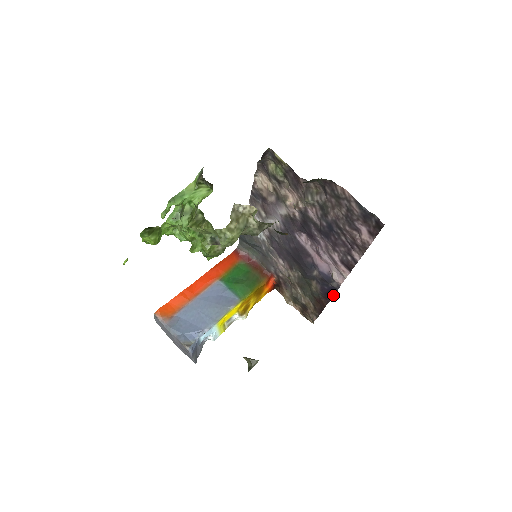
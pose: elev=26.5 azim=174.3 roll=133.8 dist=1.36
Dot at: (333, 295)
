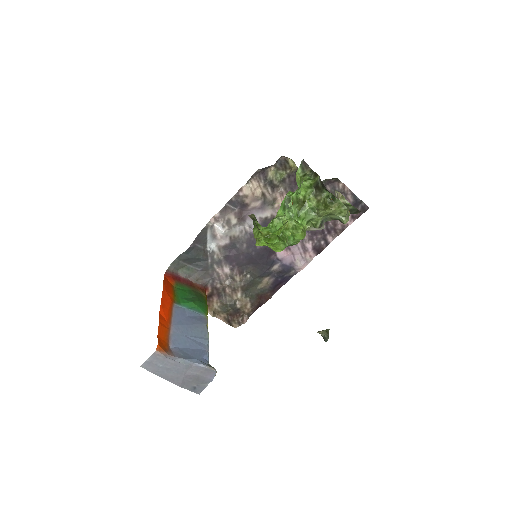
Dot at: occluded
